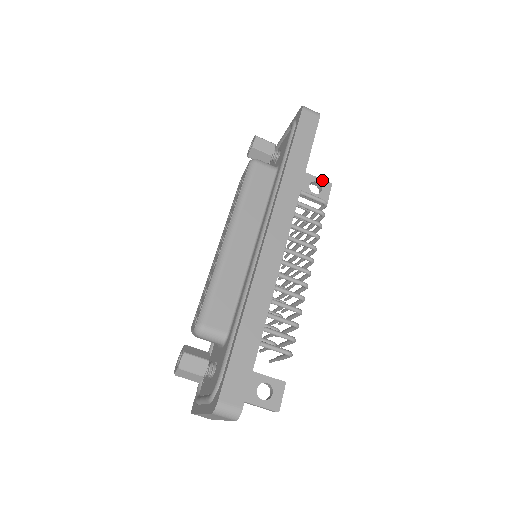
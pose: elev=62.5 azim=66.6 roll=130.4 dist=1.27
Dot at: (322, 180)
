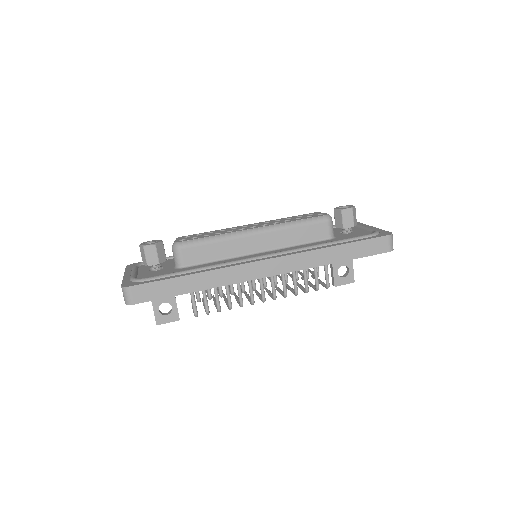
Dot at: (353, 273)
